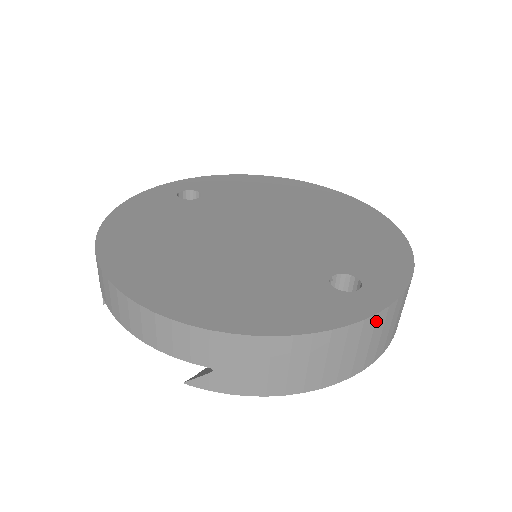
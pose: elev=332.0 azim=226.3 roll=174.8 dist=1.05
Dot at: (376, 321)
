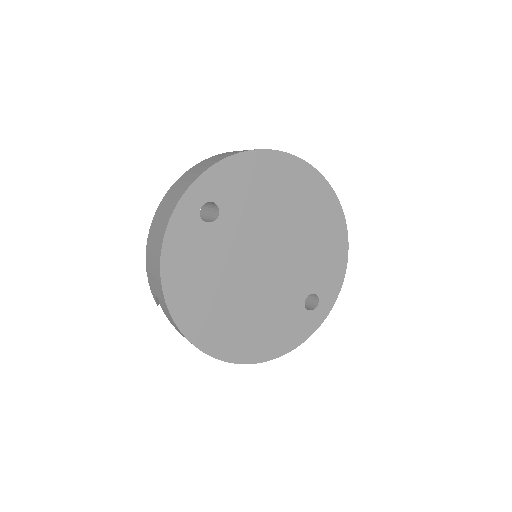
Dot at: occluded
